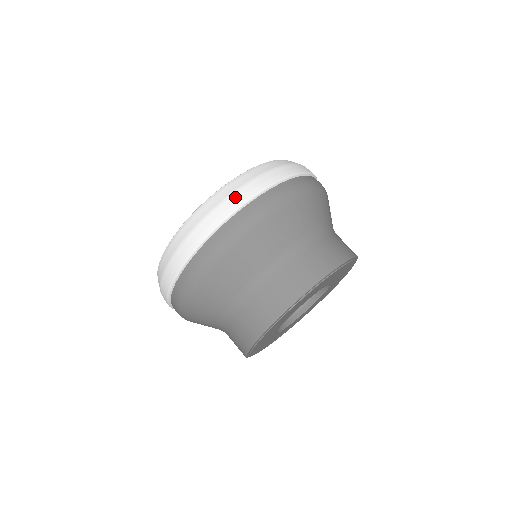
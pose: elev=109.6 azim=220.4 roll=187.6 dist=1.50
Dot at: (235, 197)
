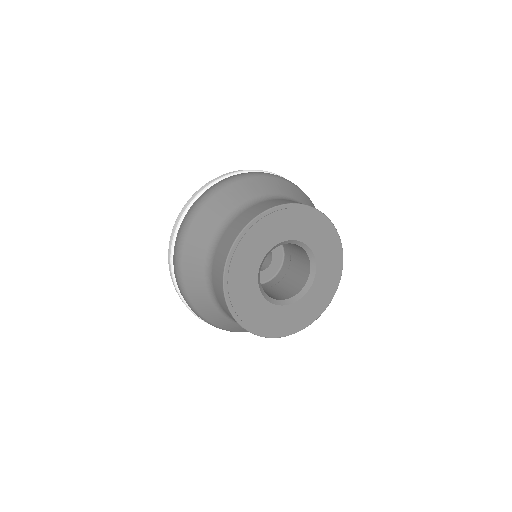
Dot at: (238, 170)
